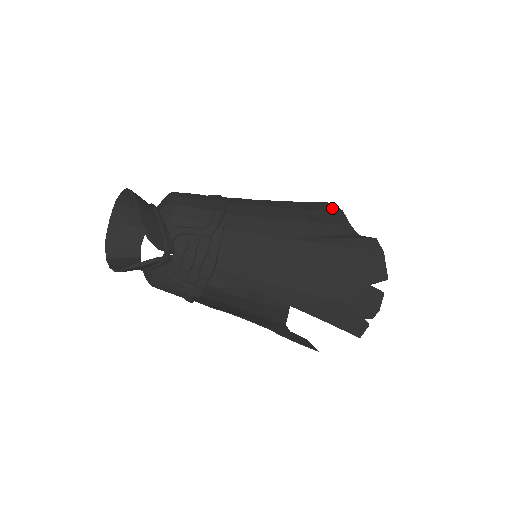
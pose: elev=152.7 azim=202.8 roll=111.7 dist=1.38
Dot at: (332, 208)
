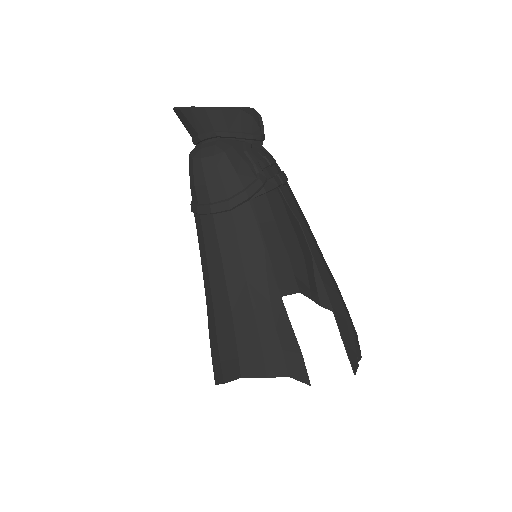
Dot at: (293, 285)
